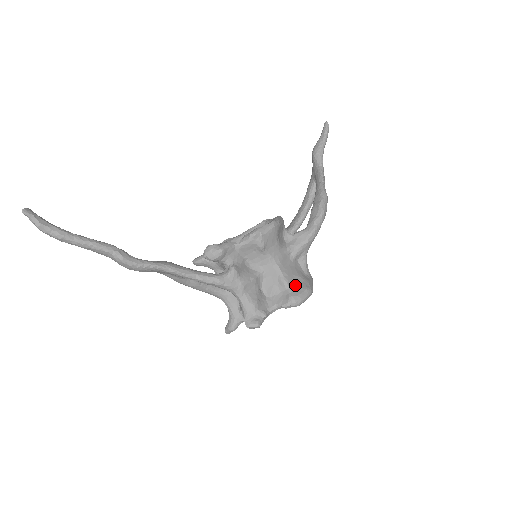
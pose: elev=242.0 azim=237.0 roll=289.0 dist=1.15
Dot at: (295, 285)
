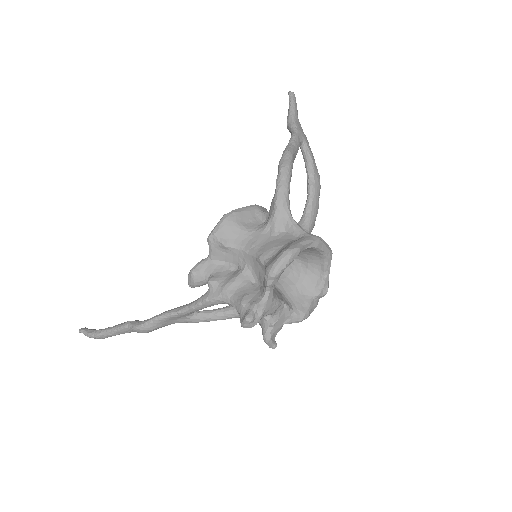
Dot at: (274, 256)
